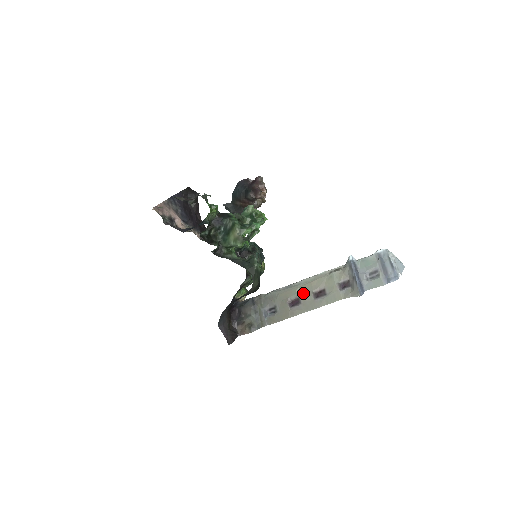
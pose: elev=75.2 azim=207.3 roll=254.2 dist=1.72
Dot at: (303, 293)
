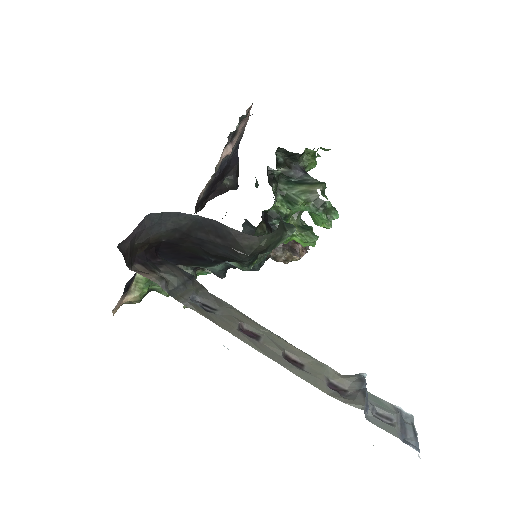
Dot at: (270, 338)
